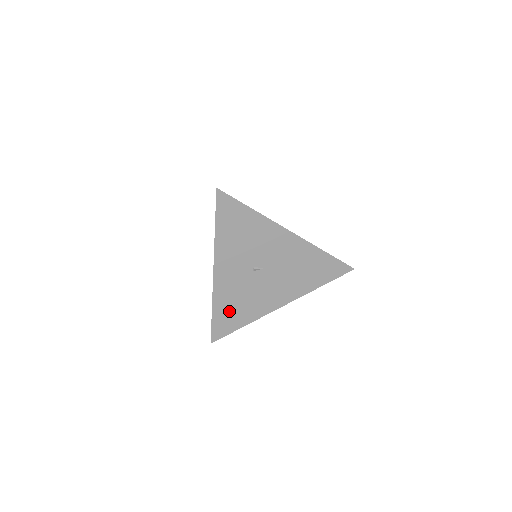
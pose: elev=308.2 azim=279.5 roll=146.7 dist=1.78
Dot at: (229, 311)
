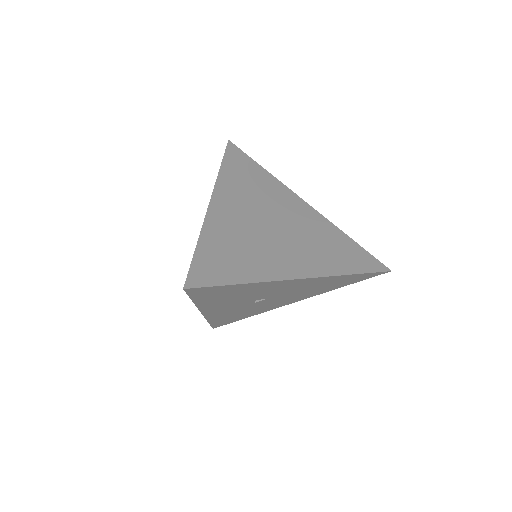
Dot at: (229, 318)
